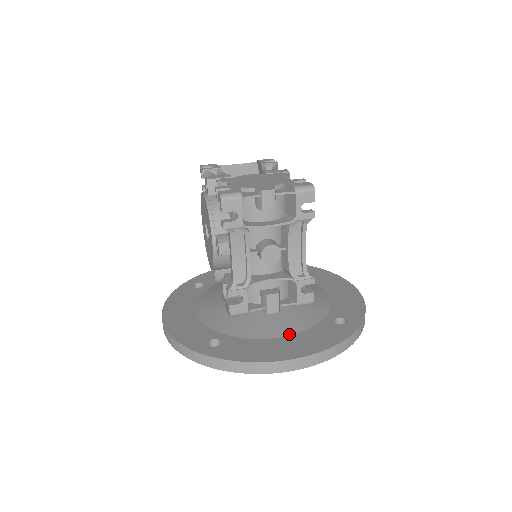
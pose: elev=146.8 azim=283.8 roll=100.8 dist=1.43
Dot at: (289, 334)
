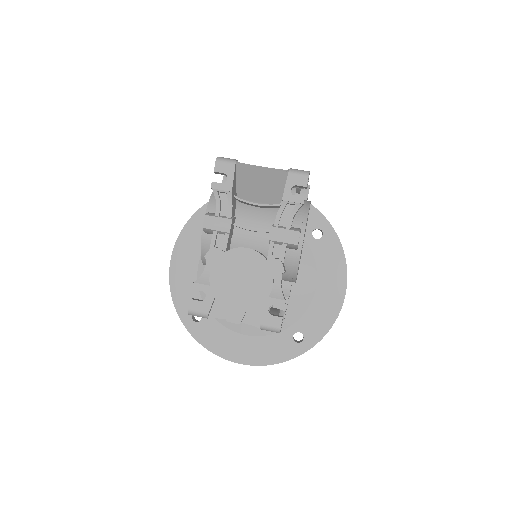
Dot at: (251, 335)
